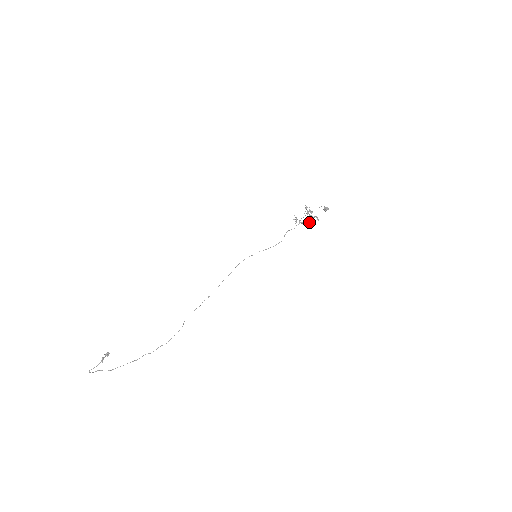
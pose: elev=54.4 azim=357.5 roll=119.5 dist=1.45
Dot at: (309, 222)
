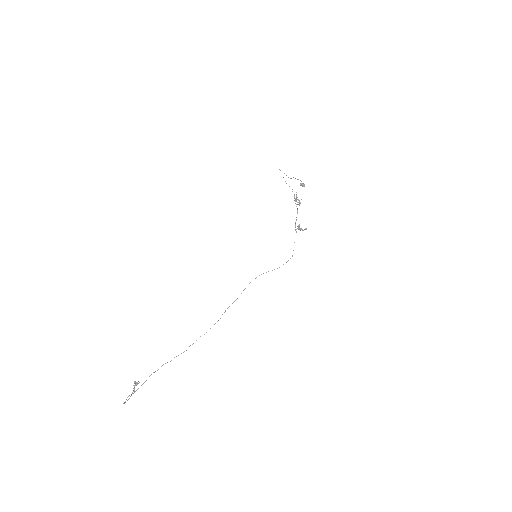
Dot at: occluded
